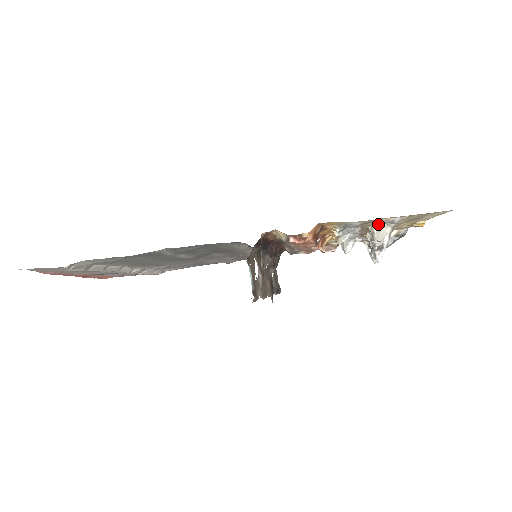
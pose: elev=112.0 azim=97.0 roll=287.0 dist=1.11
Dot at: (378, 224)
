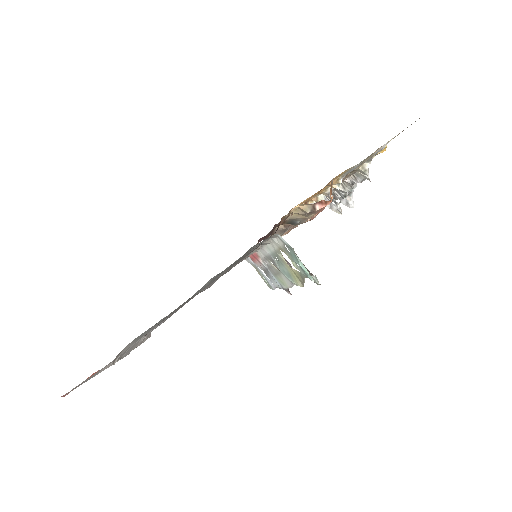
Dot at: (369, 159)
